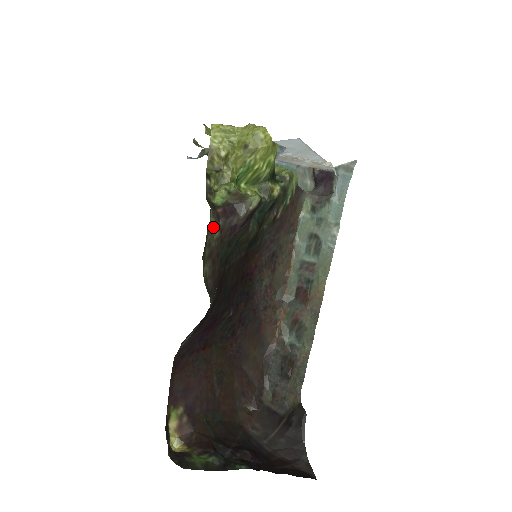
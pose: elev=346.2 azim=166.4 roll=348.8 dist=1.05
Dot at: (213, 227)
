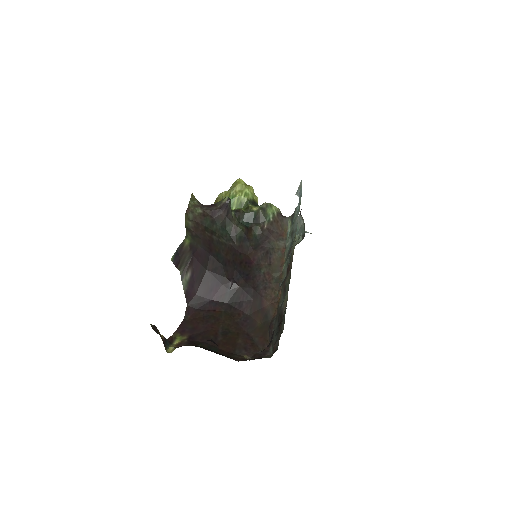
Dot at: (196, 206)
